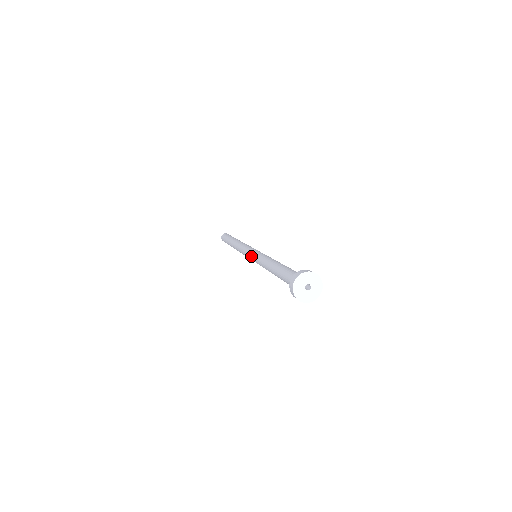
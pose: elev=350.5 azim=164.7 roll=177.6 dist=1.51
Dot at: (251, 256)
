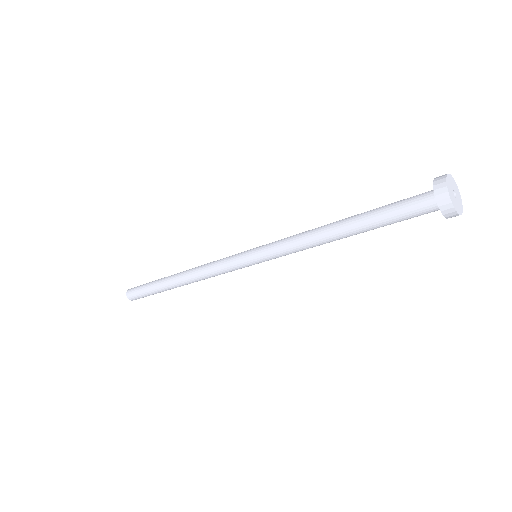
Dot at: occluded
